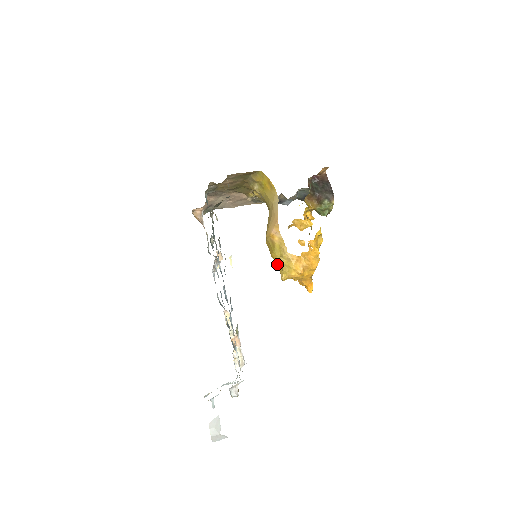
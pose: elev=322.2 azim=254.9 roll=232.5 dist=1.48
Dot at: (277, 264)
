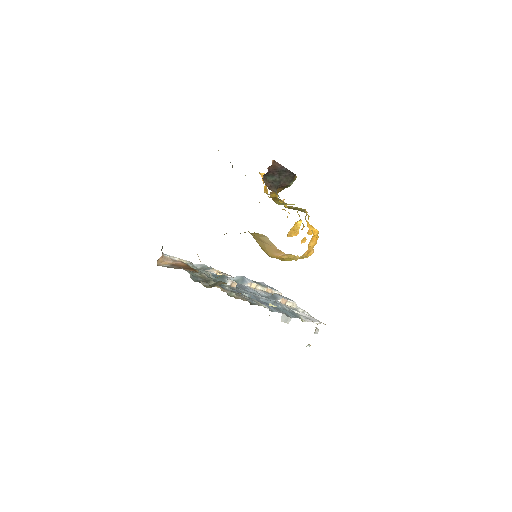
Dot at: occluded
